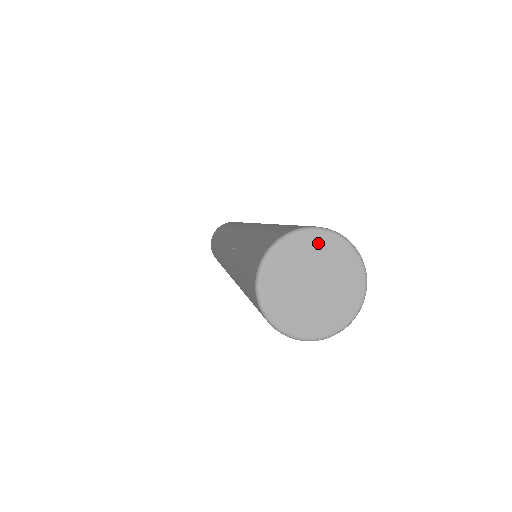
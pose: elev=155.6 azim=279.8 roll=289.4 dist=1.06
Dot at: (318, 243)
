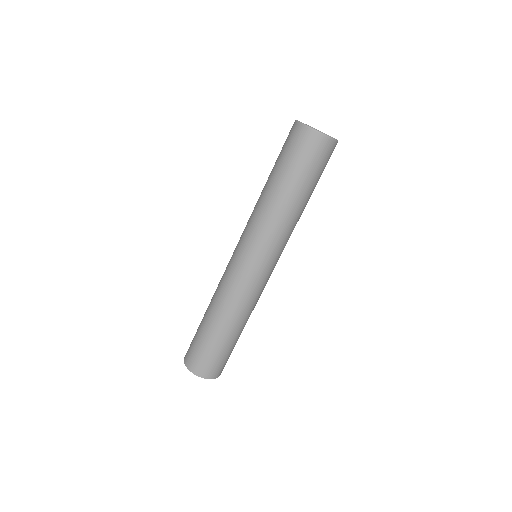
Dot at: occluded
